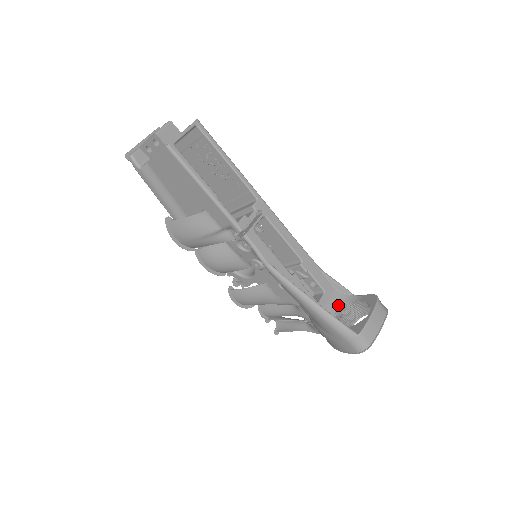
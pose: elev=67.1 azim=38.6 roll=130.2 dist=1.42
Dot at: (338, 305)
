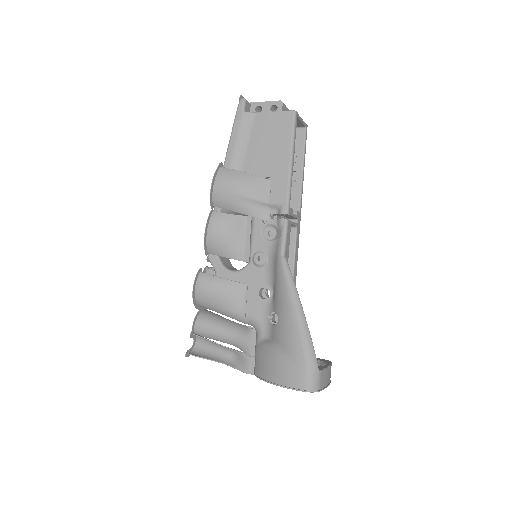
Dot at: occluded
